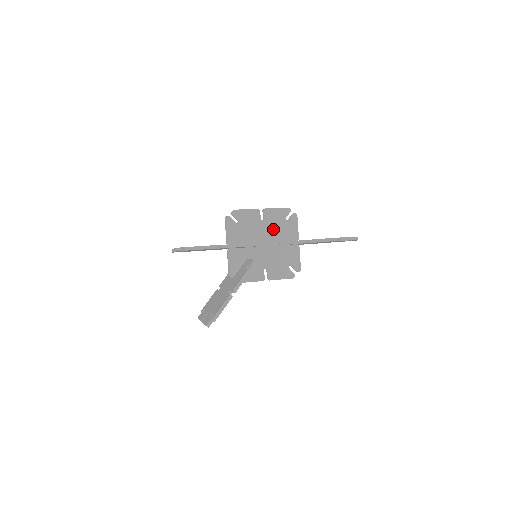
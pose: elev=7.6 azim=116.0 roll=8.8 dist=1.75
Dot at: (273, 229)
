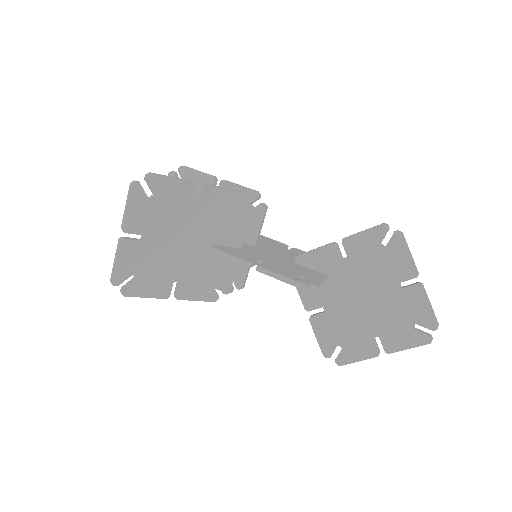
Dot at: occluded
